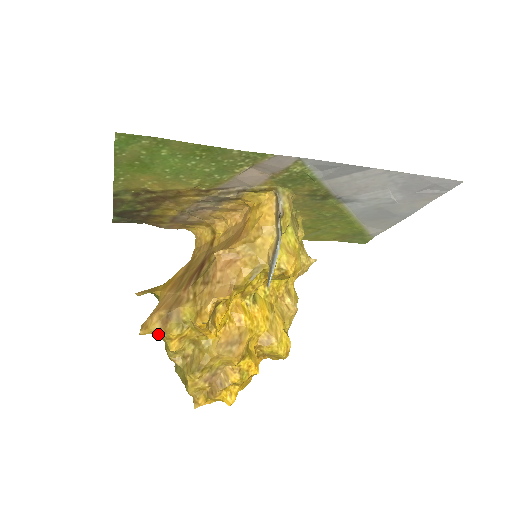
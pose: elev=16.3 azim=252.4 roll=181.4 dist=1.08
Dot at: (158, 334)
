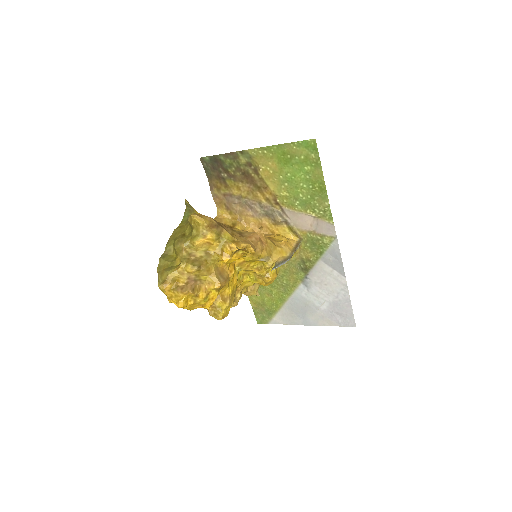
Dot at: (201, 227)
